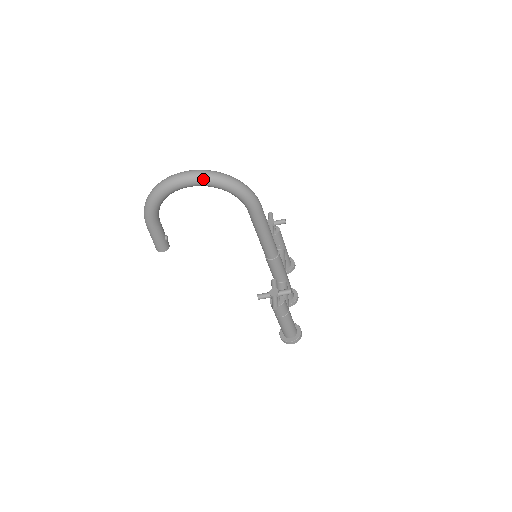
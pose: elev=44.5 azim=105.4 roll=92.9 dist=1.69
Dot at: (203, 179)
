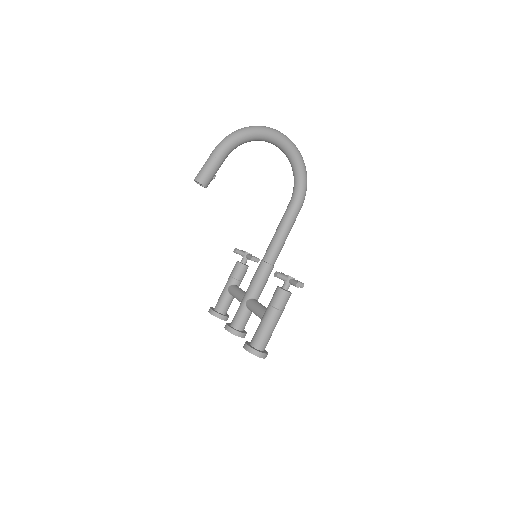
Dot at: (296, 148)
